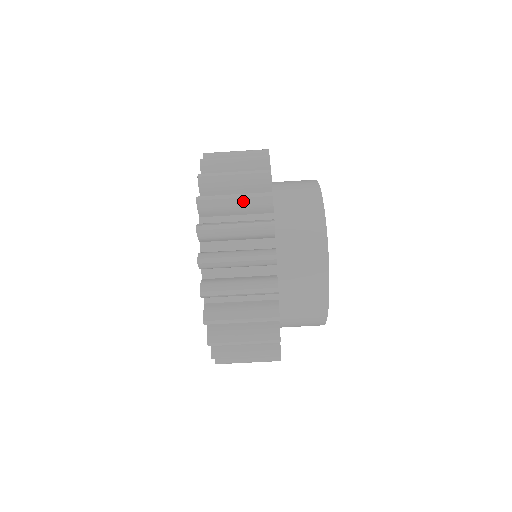
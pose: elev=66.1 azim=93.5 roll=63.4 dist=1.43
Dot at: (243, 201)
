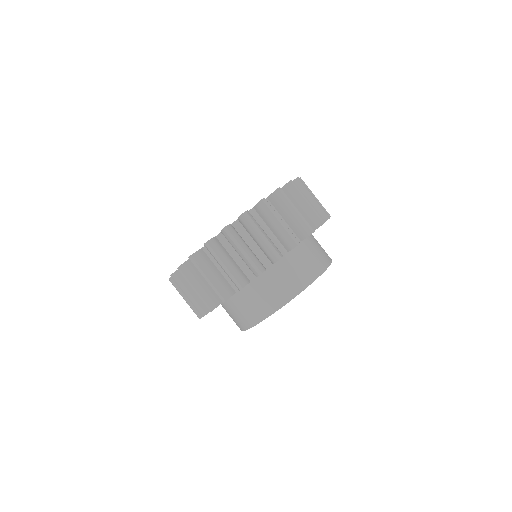
Dot at: occluded
